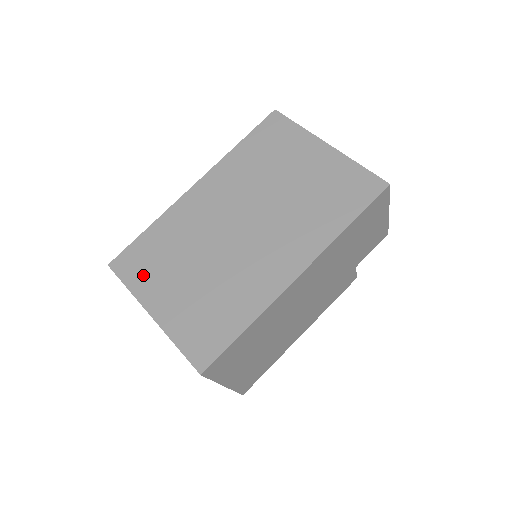
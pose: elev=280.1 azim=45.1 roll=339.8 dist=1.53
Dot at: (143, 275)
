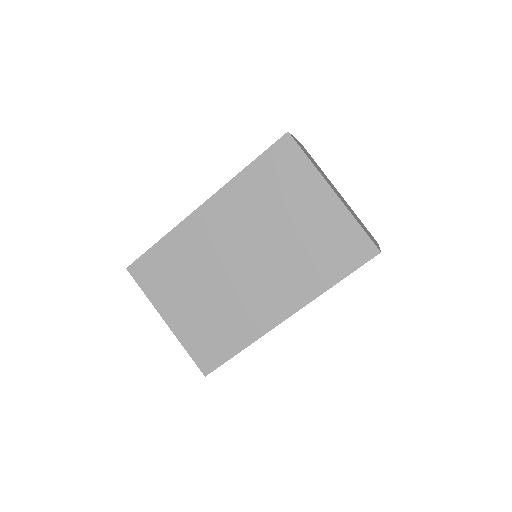
Dot at: (158, 286)
